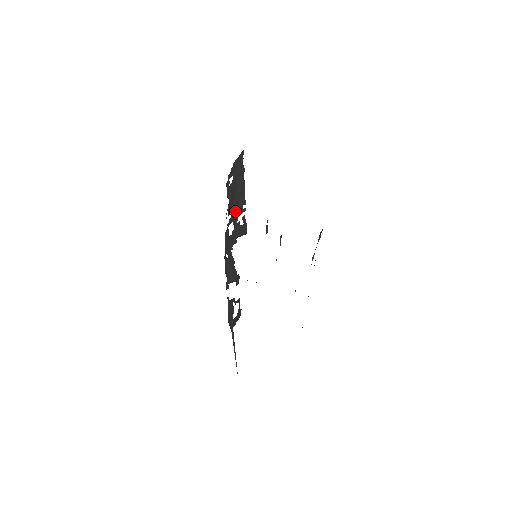
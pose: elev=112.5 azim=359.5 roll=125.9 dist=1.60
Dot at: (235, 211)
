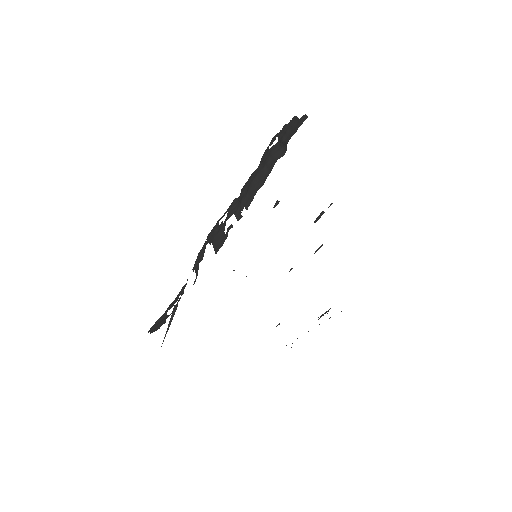
Dot at: (239, 200)
